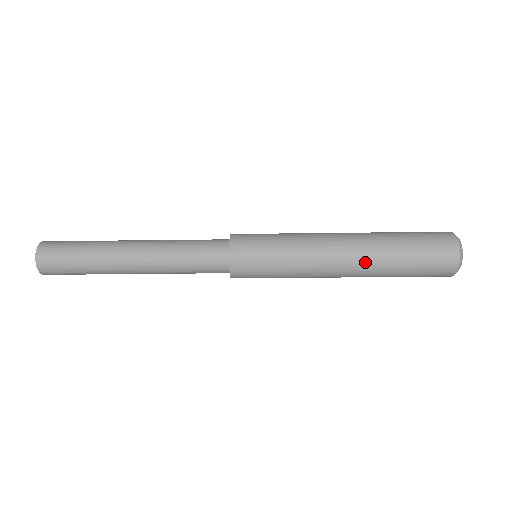
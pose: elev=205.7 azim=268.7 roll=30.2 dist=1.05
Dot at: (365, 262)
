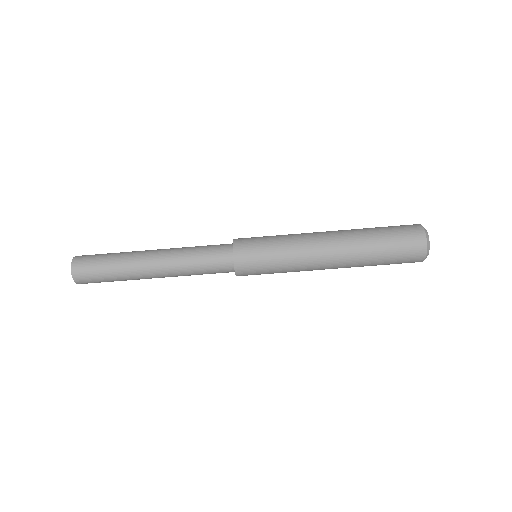
Dot at: (345, 235)
